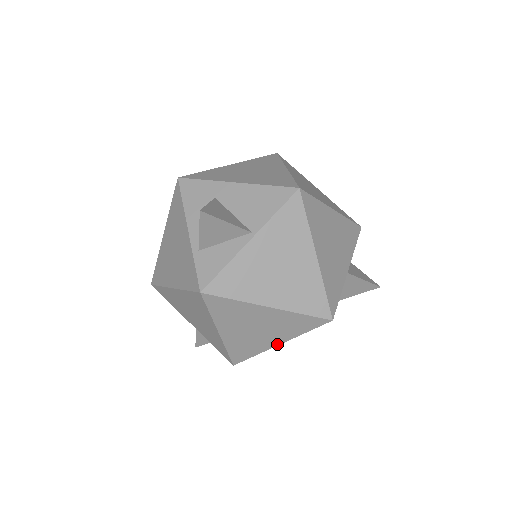
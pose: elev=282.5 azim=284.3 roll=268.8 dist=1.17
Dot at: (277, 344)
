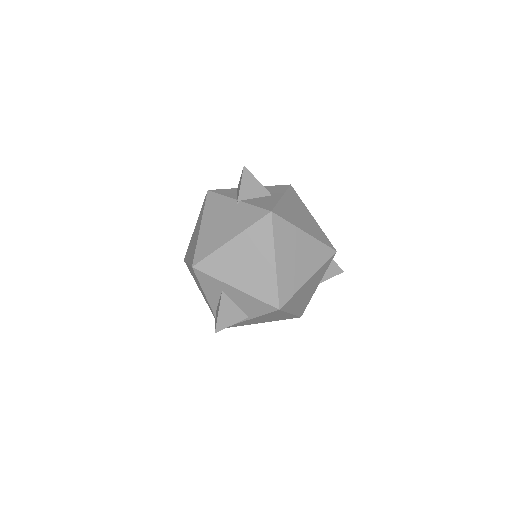
Dot at: occluded
